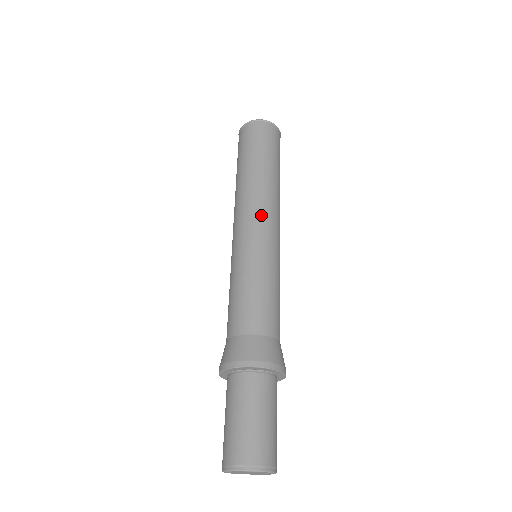
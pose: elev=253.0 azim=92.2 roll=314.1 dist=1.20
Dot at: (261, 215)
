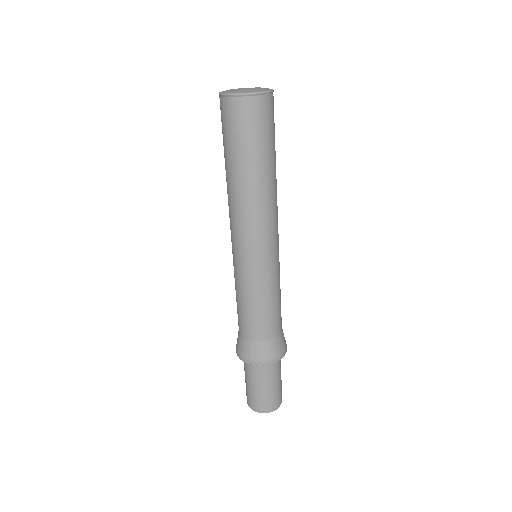
Dot at: (257, 235)
